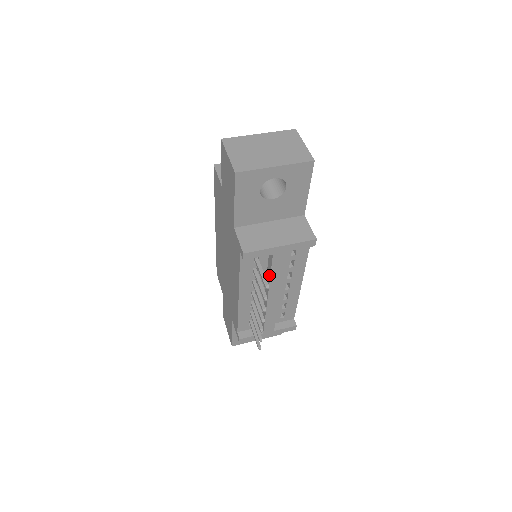
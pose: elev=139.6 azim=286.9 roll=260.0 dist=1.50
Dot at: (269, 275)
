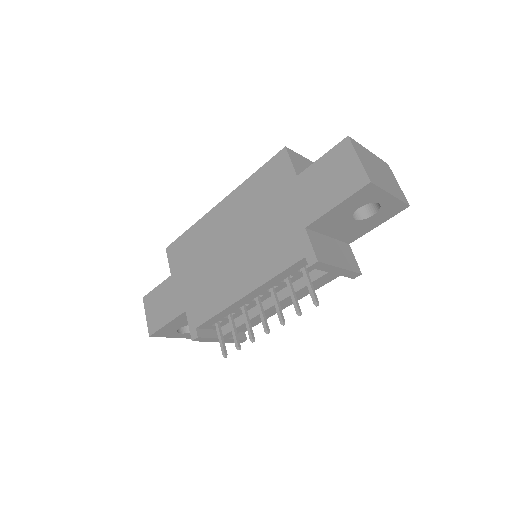
Dot at: (297, 288)
